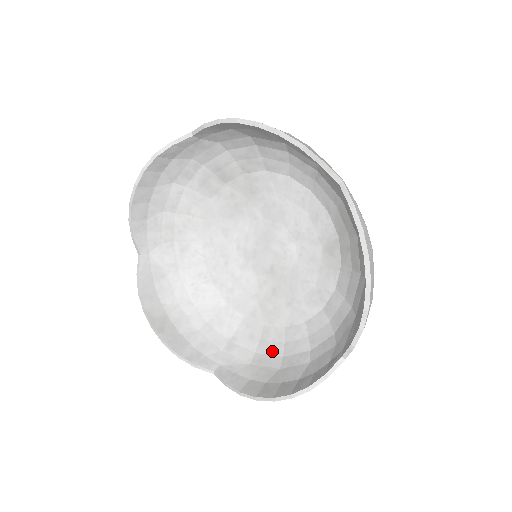
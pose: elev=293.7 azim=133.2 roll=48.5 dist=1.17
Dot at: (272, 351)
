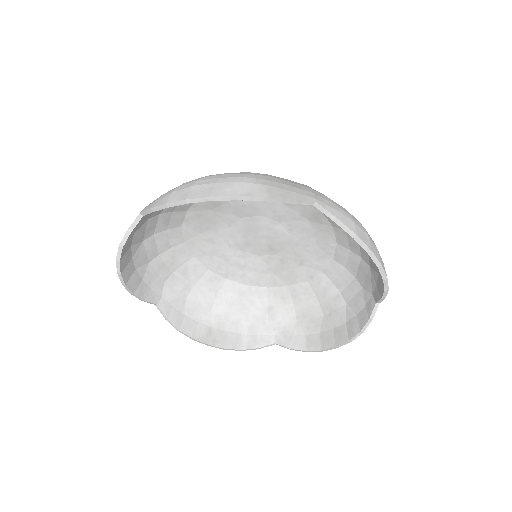
Dot at: (308, 303)
